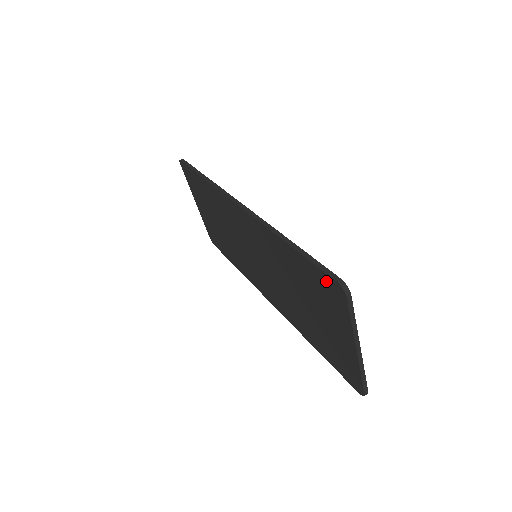
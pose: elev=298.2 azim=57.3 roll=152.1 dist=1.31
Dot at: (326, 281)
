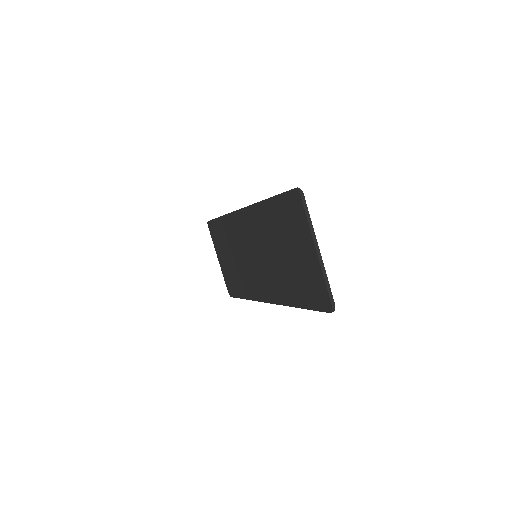
Dot at: (290, 199)
